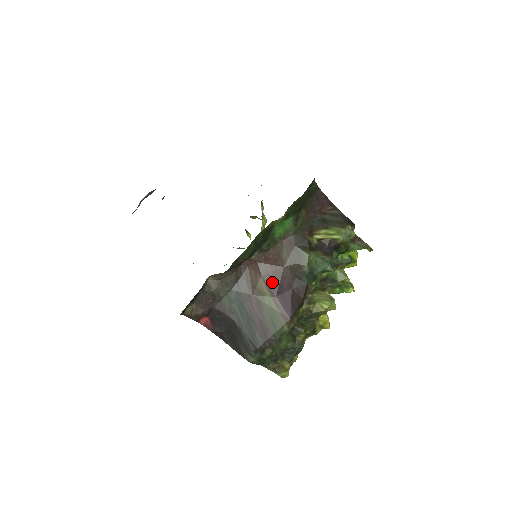
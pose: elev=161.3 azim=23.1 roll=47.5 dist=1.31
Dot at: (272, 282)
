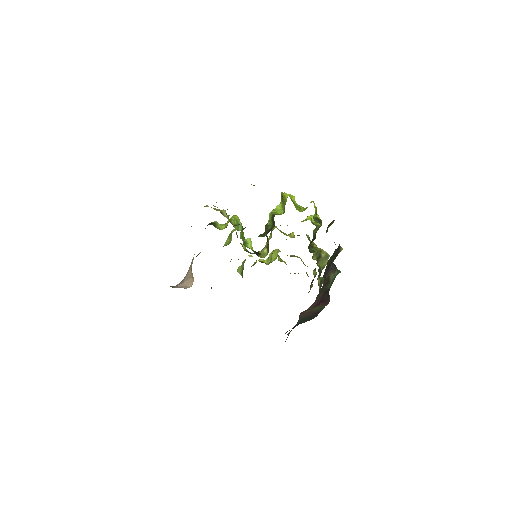
Dot at: (316, 305)
